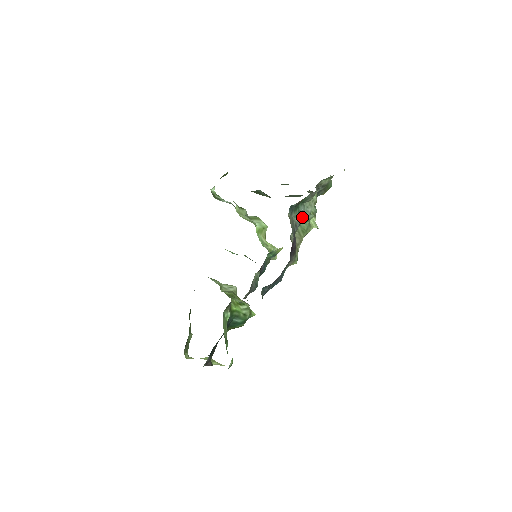
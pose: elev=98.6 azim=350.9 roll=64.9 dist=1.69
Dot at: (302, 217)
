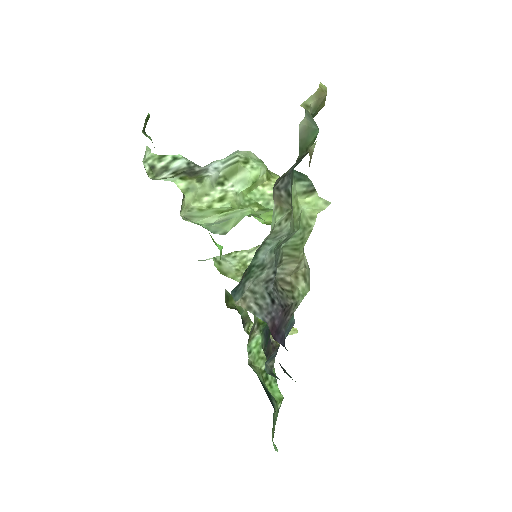
Dot at: (277, 247)
